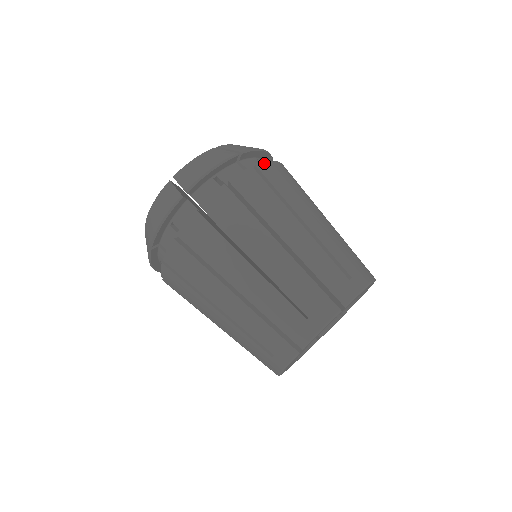
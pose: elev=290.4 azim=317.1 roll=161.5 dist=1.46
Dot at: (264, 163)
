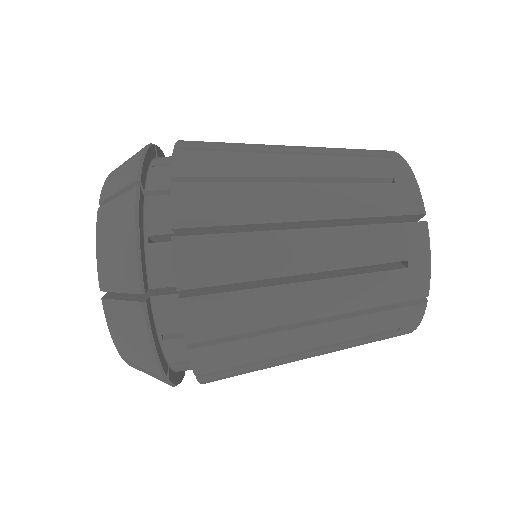
Dot at: (176, 268)
